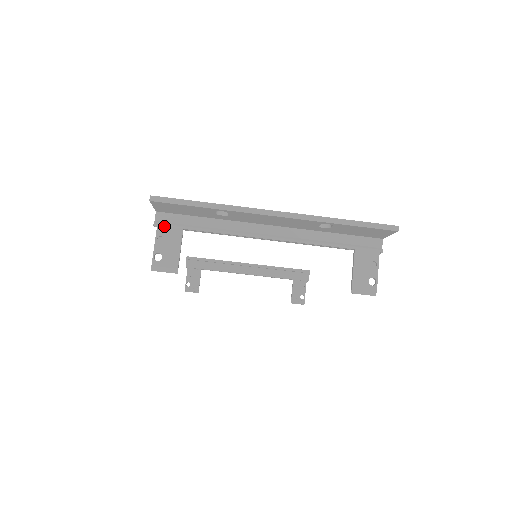
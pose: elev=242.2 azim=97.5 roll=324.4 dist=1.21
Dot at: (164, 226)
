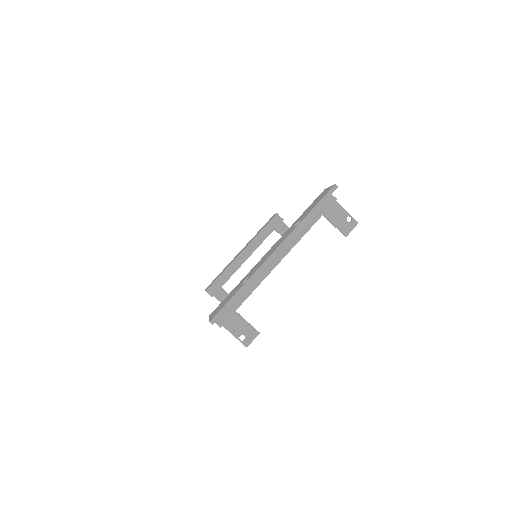
Dot at: (225, 322)
